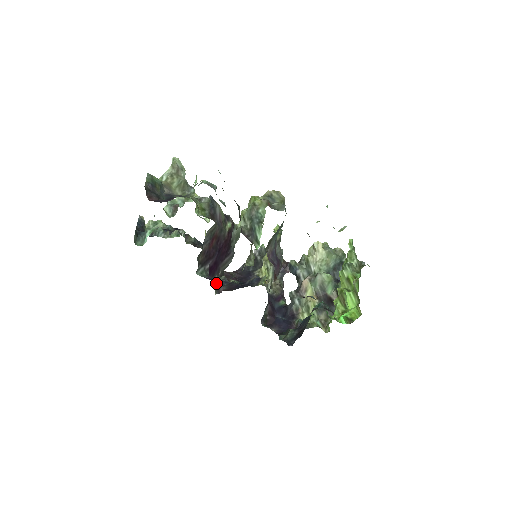
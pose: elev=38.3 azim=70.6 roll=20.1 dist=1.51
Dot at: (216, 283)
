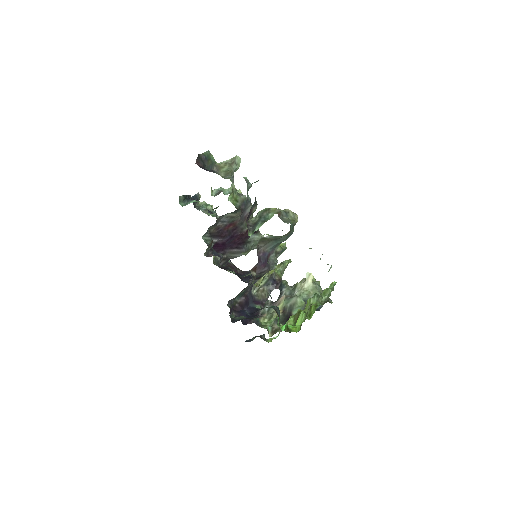
Dot at: (210, 249)
